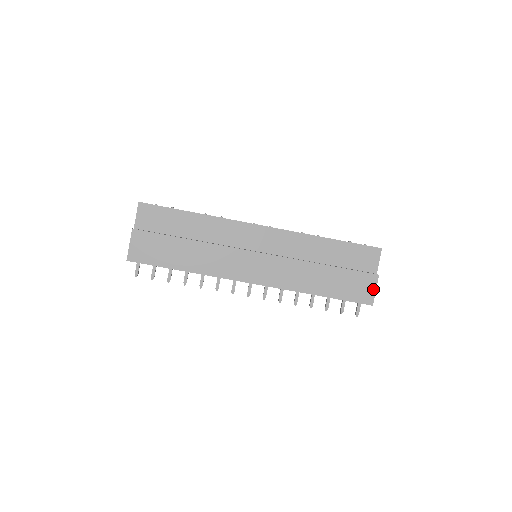
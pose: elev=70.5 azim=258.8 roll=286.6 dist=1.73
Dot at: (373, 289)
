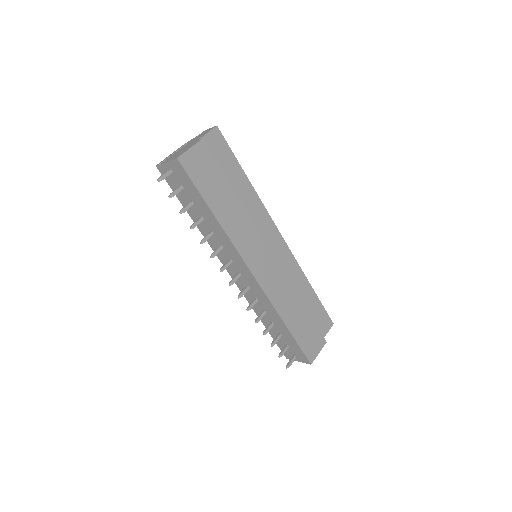
Dot at: (318, 351)
